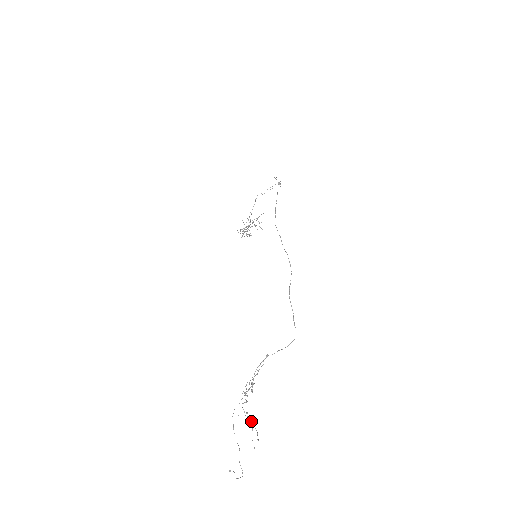
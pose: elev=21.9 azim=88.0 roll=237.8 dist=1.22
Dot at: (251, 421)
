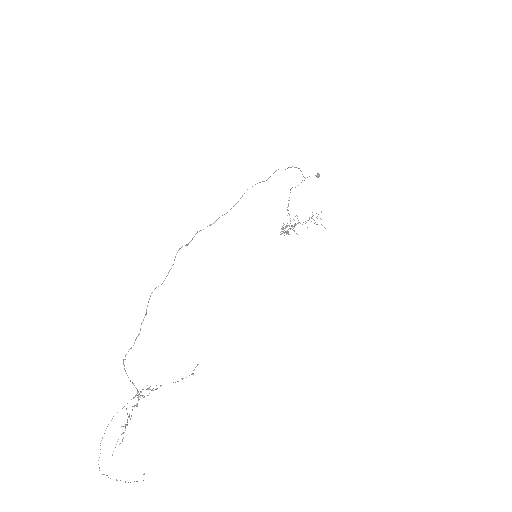
Dot at: occluded
